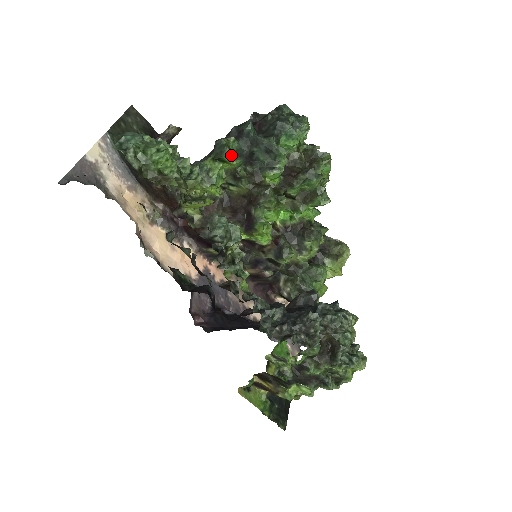
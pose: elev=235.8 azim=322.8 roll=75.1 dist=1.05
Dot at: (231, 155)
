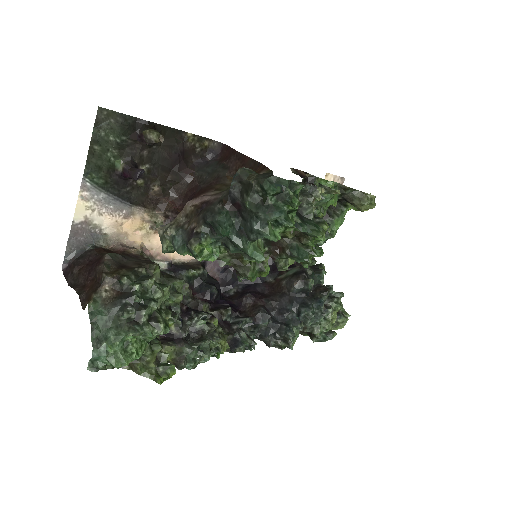
Dot at: (205, 258)
